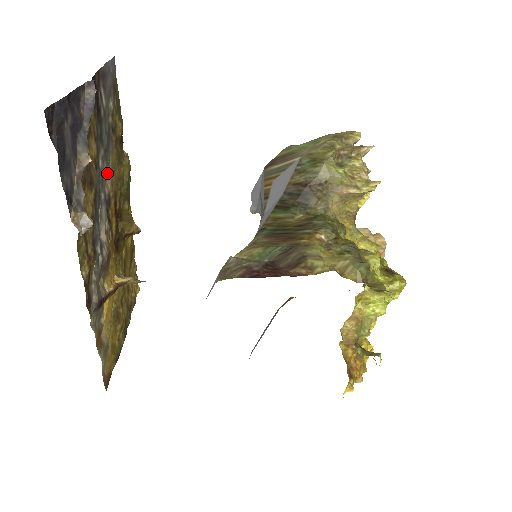
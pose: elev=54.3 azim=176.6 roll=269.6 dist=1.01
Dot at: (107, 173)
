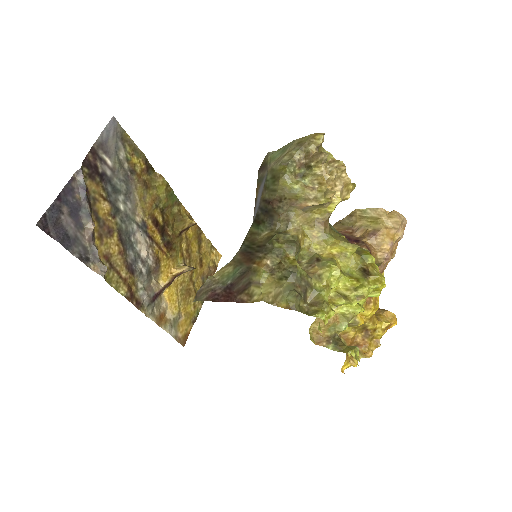
Dot at: (135, 207)
